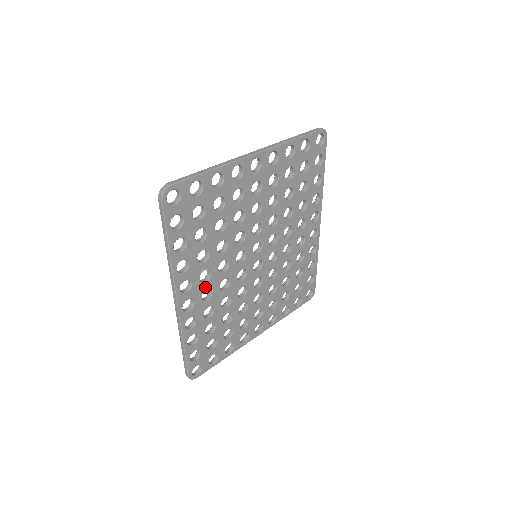
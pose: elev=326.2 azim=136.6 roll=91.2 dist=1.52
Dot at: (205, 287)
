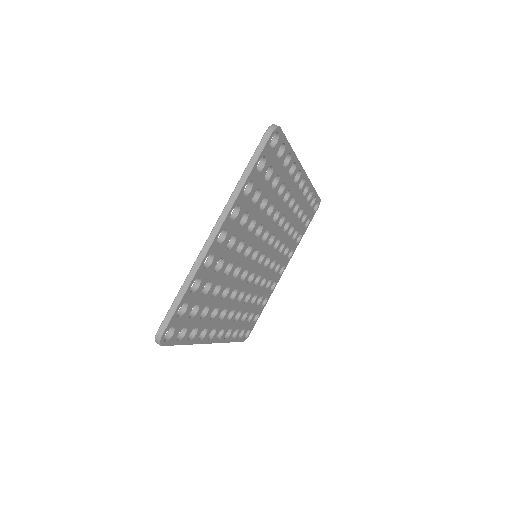
Dot at: (226, 316)
